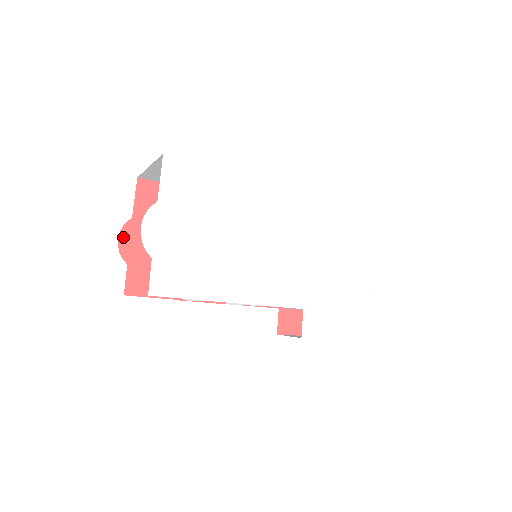
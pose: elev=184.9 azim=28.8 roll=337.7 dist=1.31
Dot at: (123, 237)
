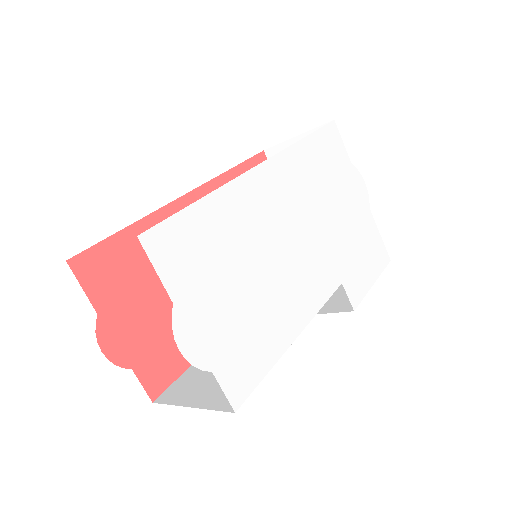
Dot at: (105, 345)
